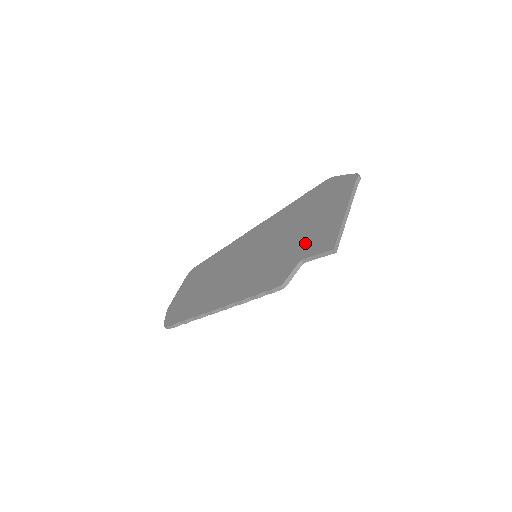
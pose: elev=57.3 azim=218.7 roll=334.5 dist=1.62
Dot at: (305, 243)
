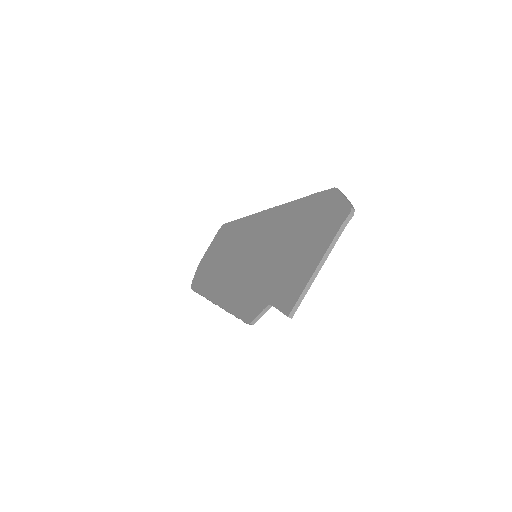
Dot at: (280, 282)
